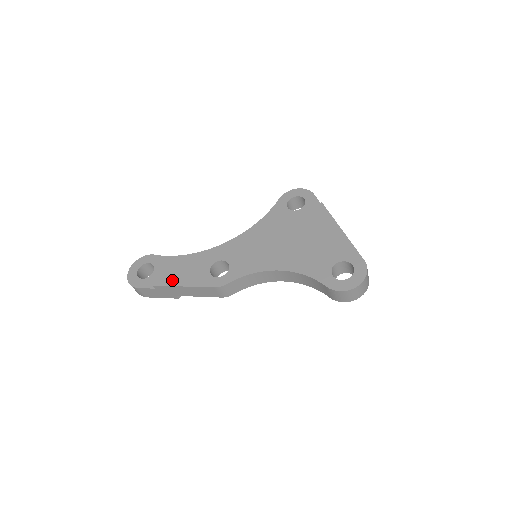
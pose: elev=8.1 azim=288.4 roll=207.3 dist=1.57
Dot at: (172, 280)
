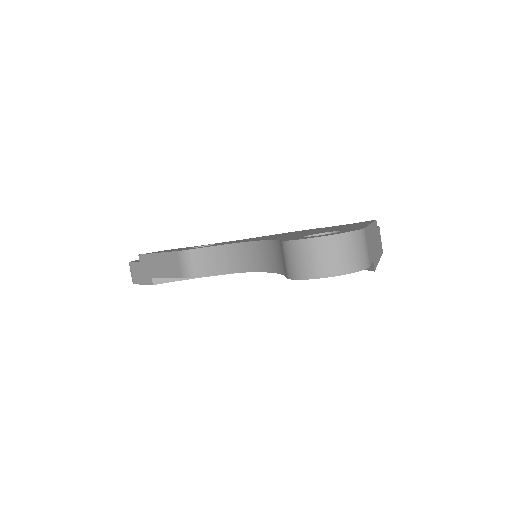
Dot at: occluded
